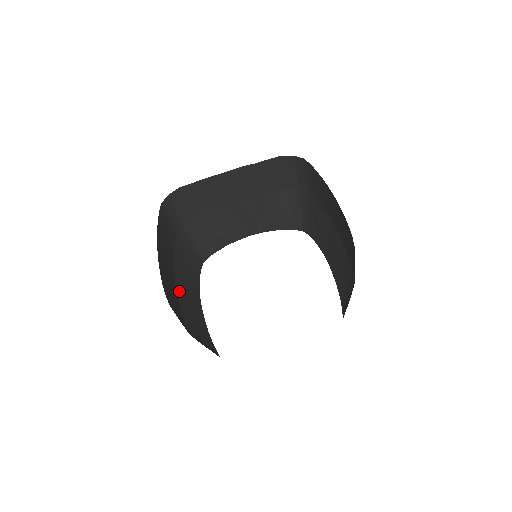
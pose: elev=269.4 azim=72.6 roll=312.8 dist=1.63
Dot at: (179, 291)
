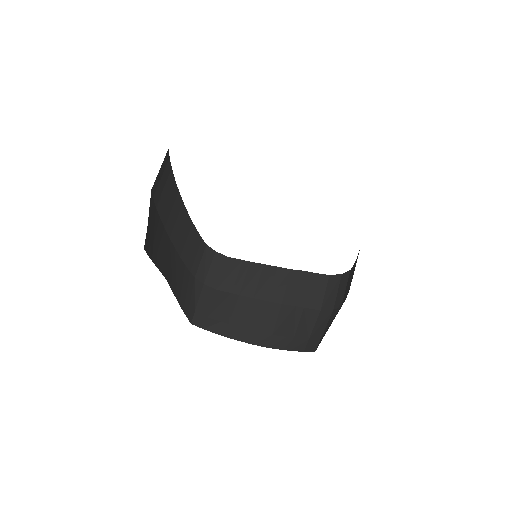
Dot at: (165, 235)
